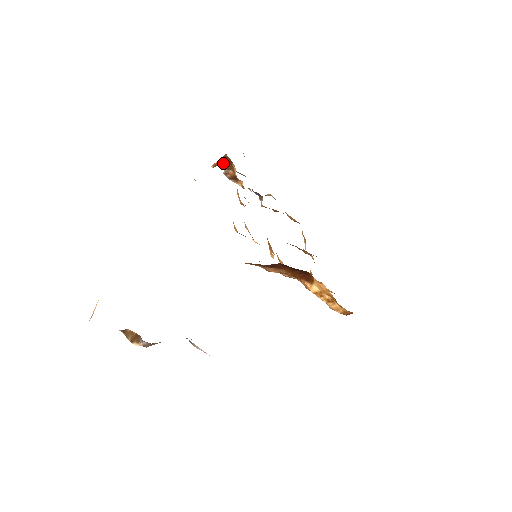
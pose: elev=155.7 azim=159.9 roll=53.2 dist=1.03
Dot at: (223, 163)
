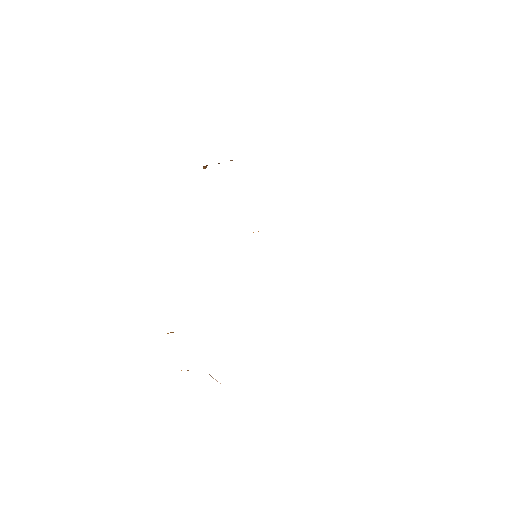
Dot at: occluded
